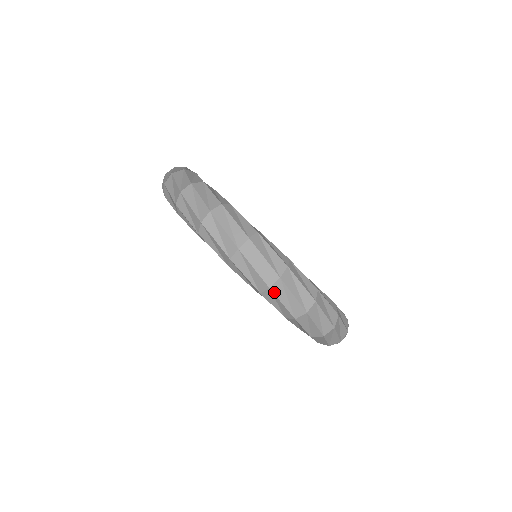
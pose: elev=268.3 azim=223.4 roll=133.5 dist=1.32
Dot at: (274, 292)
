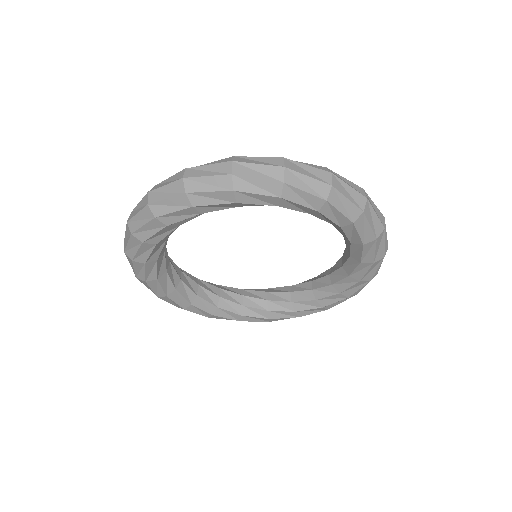
Dot at: (337, 189)
